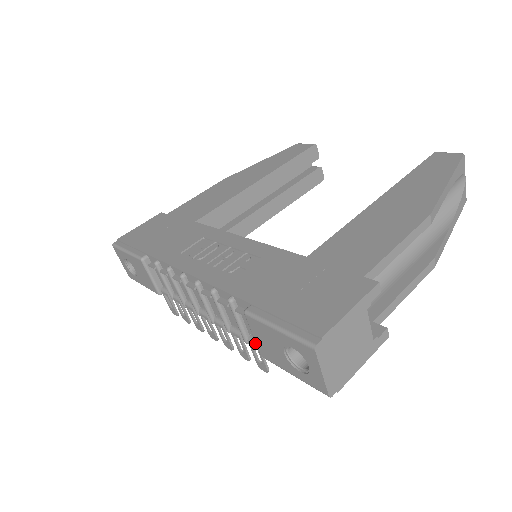
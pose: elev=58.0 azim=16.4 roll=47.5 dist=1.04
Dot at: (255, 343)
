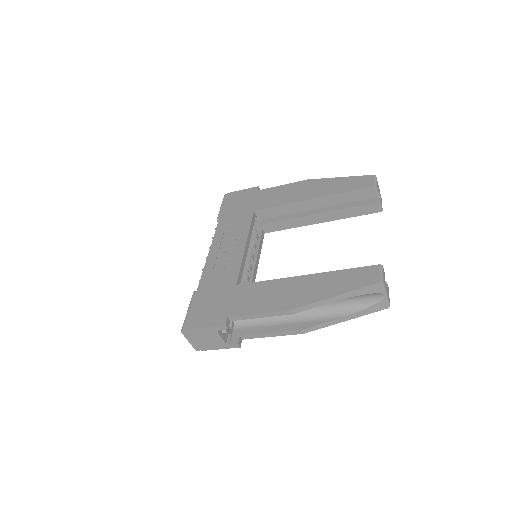
Dot at: occluded
